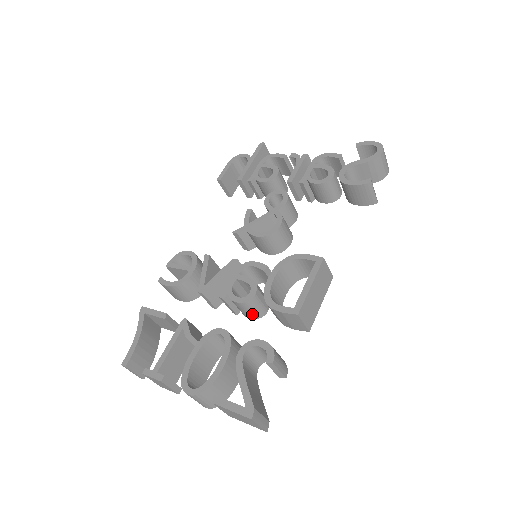
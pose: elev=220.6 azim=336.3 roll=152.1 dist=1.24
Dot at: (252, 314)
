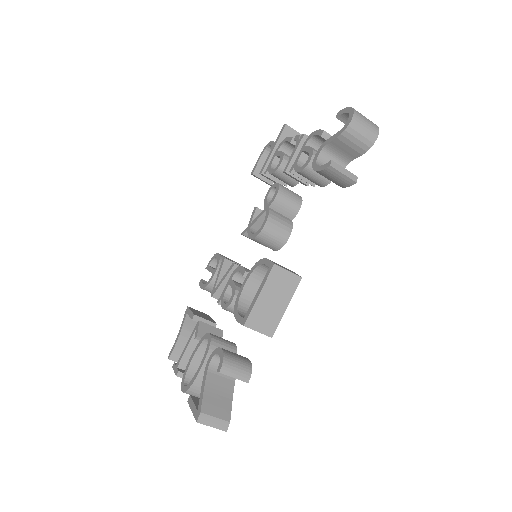
Dot at: occluded
